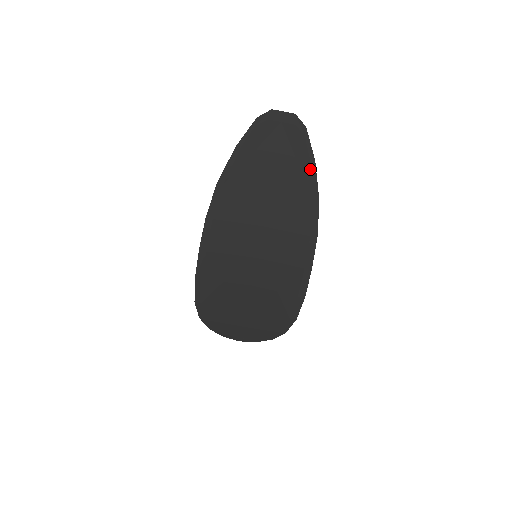
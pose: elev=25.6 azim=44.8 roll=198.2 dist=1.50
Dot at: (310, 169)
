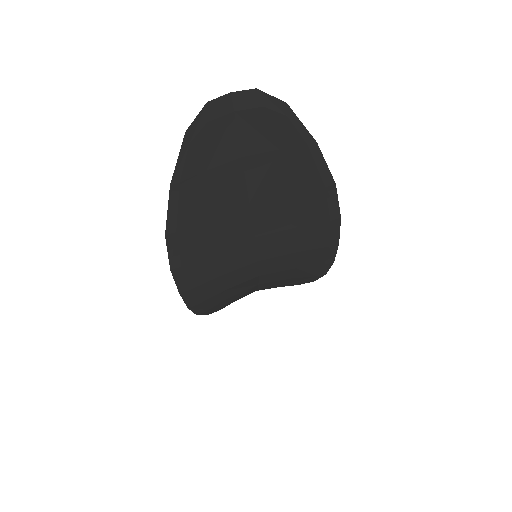
Dot at: (311, 156)
